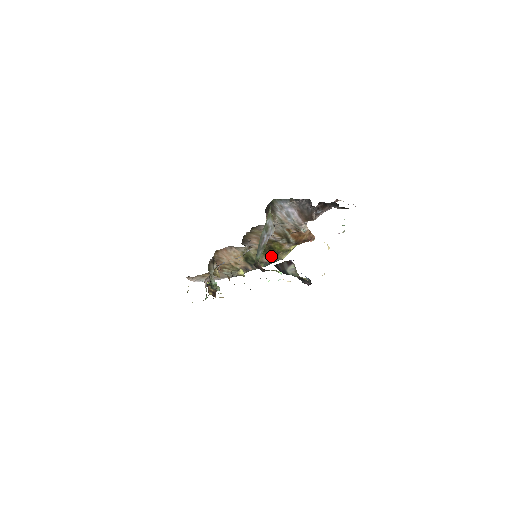
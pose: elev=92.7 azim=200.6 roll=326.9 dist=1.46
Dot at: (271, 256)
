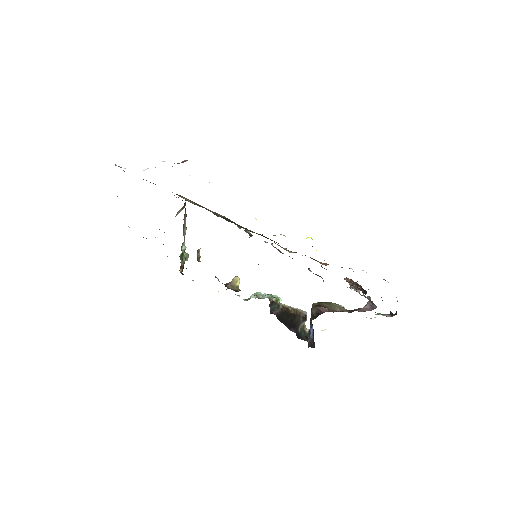
Dot at: occluded
